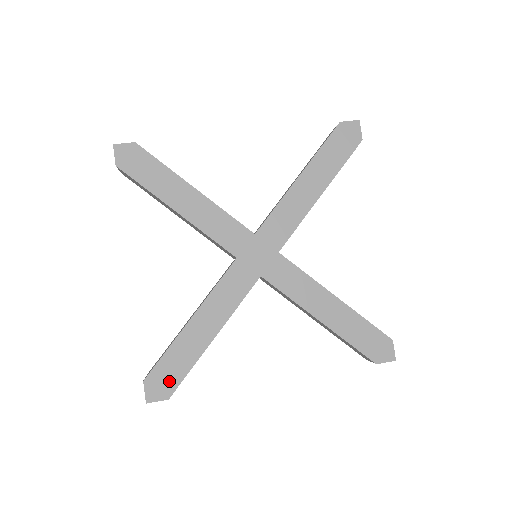
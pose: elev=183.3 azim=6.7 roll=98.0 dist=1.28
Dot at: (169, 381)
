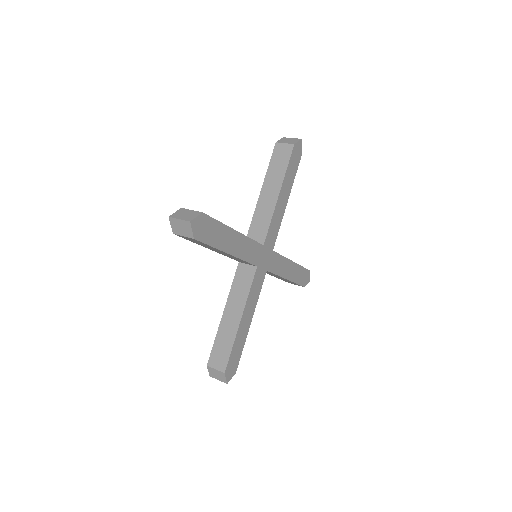
Dot at: (235, 363)
